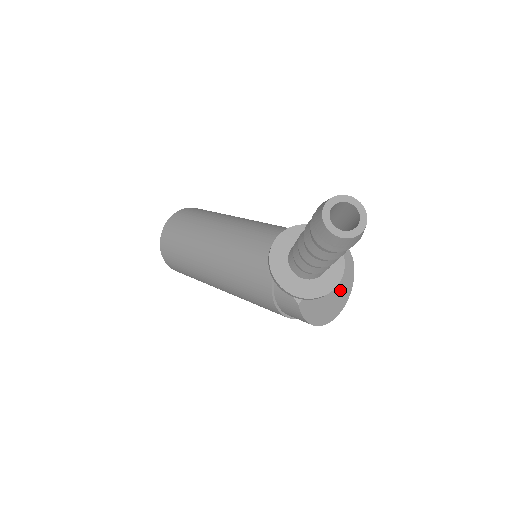
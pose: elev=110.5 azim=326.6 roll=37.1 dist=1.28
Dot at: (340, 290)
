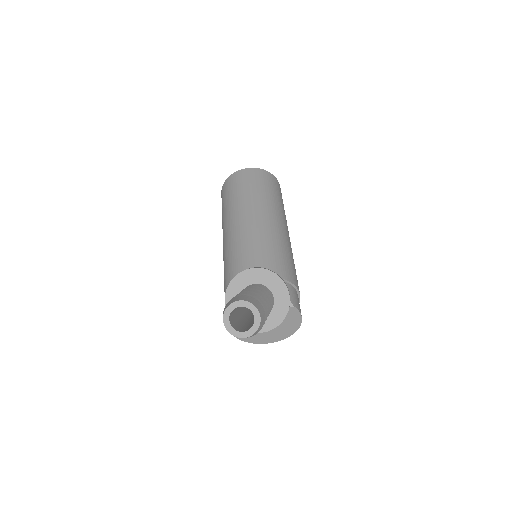
Dot at: (275, 332)
